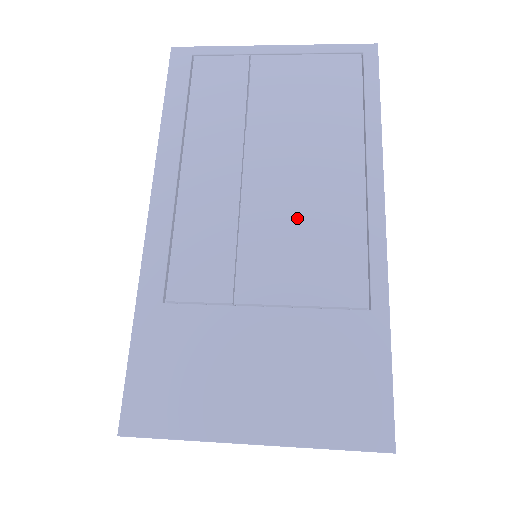
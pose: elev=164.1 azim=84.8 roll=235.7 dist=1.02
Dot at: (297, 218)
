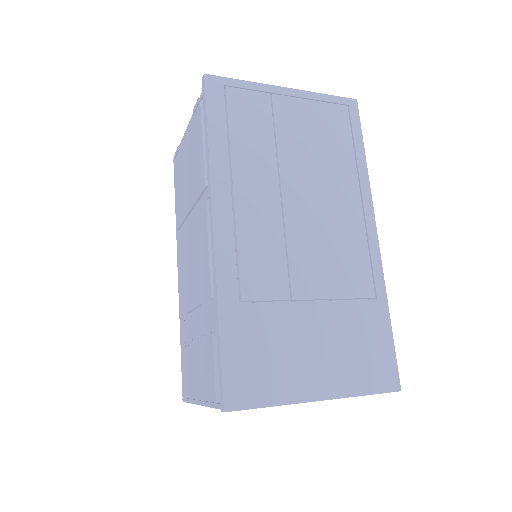
Dot at: (324, 233)
